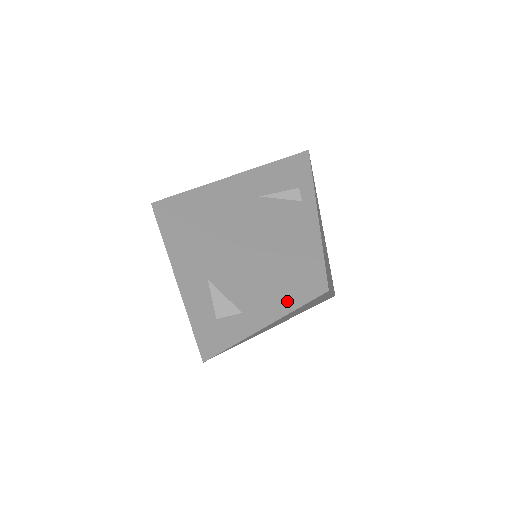
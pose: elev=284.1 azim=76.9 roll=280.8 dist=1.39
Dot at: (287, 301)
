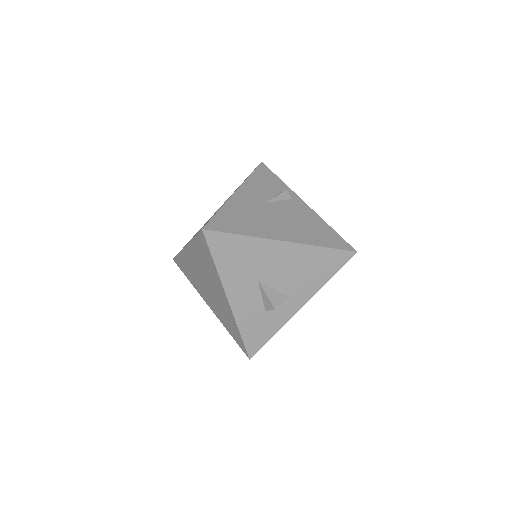
Dot at: (326, 272)
